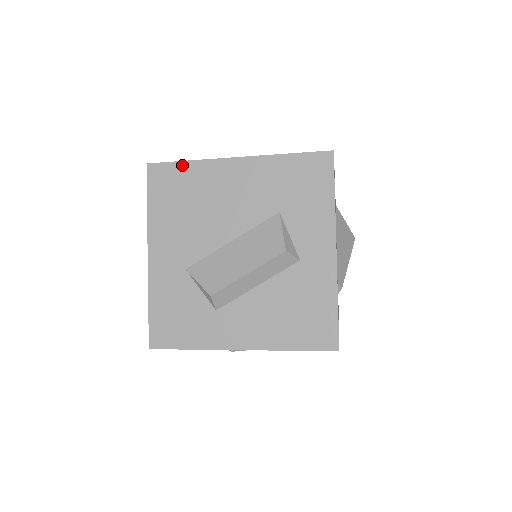
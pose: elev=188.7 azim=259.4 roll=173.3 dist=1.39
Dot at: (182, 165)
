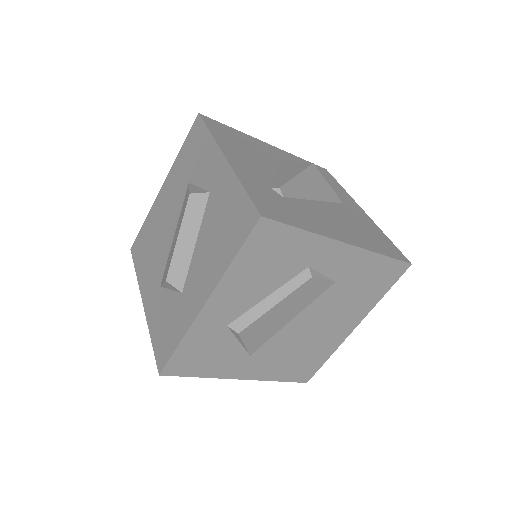
Dot at: (143, 227)
